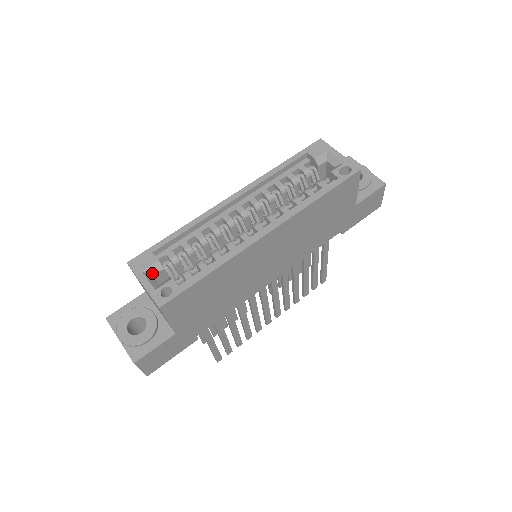
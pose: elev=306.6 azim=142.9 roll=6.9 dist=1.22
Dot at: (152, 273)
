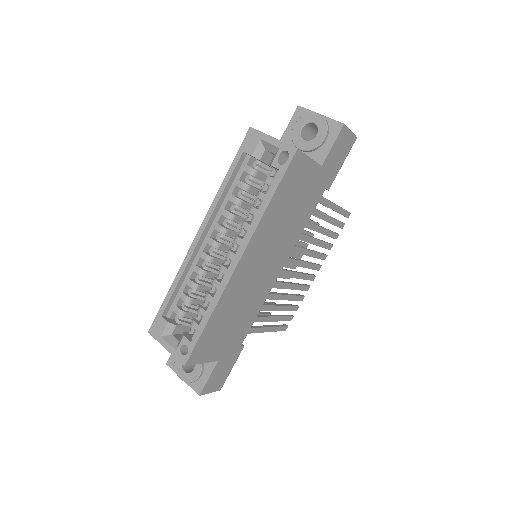
Dot at: (169, 334)
